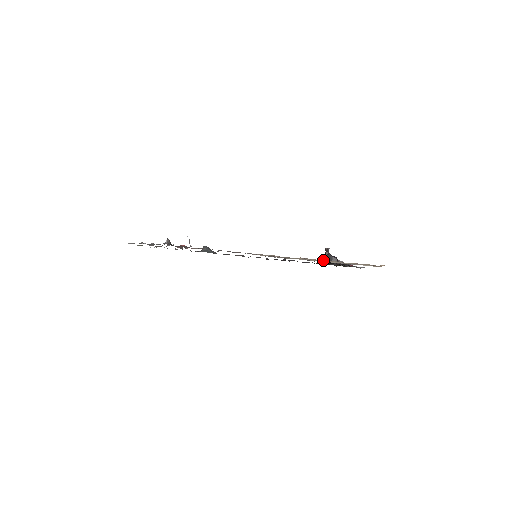
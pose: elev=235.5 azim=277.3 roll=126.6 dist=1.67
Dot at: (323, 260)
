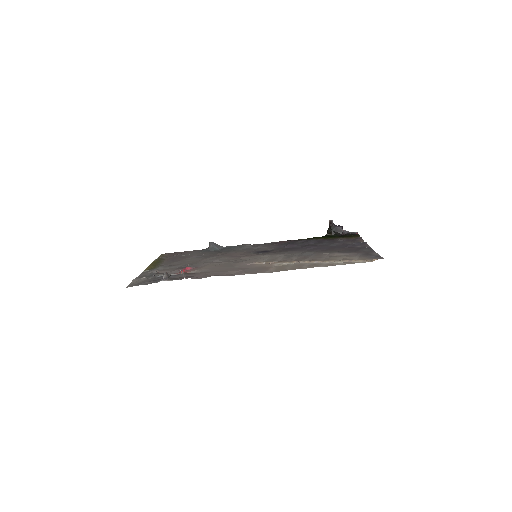
Dot at: (316, 261)
